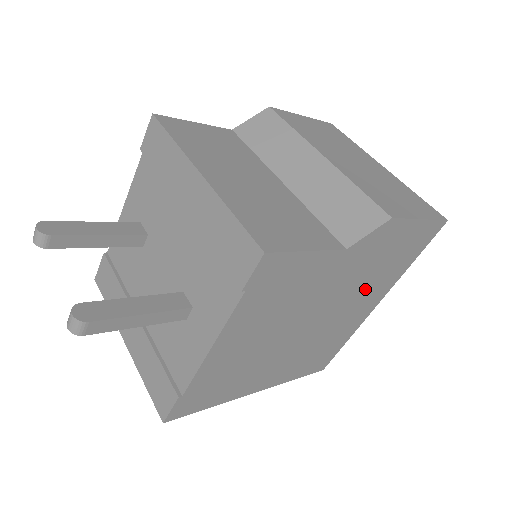
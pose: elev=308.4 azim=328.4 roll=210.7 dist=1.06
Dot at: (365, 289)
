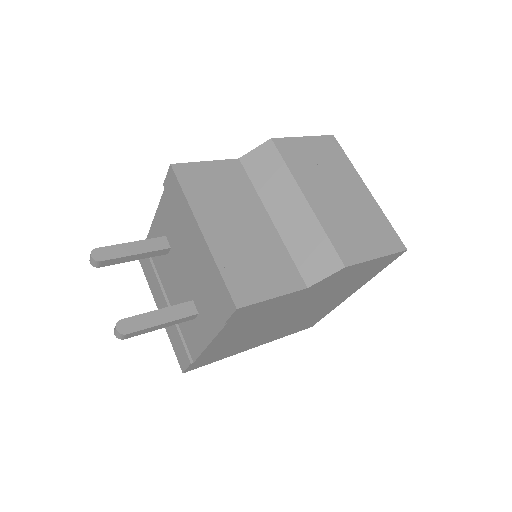
Dot at: (335, 293)
